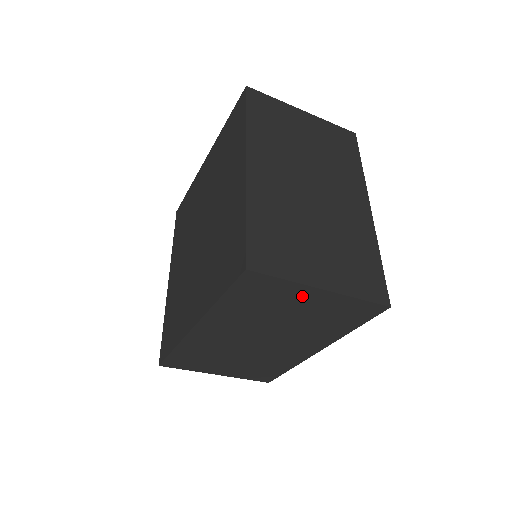
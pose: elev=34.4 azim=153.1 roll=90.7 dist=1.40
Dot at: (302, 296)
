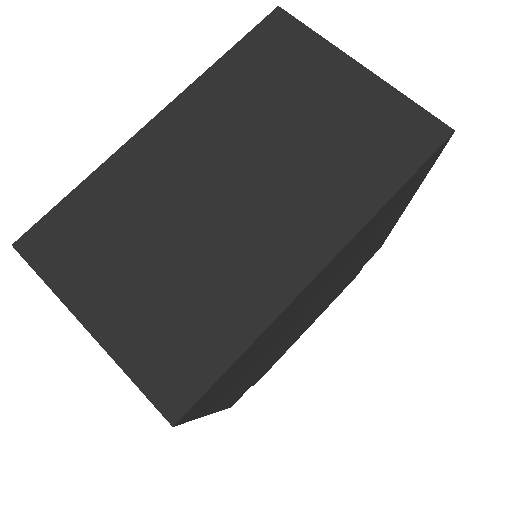
Dot at: occluded
